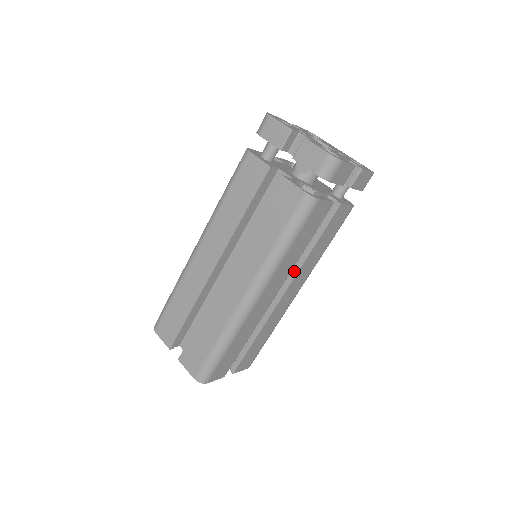
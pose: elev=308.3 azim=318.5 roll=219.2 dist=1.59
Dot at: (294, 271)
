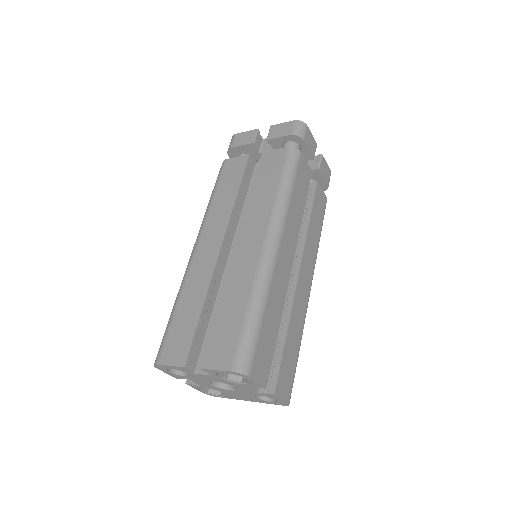
Dot at: (300, 247)
